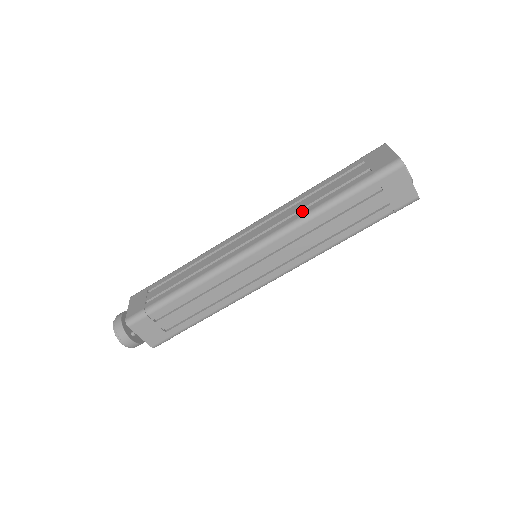
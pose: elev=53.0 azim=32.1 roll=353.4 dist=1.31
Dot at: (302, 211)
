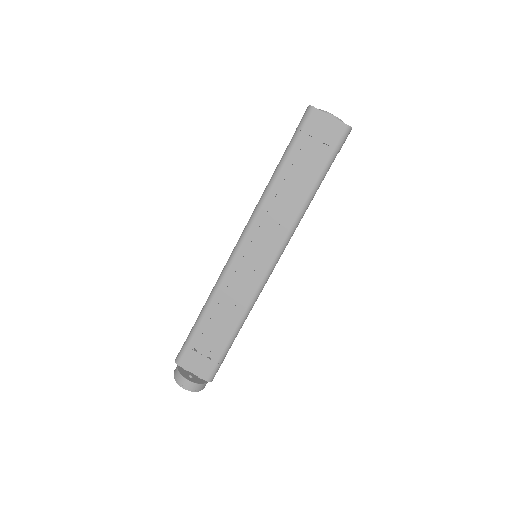
Dot at: occluded
